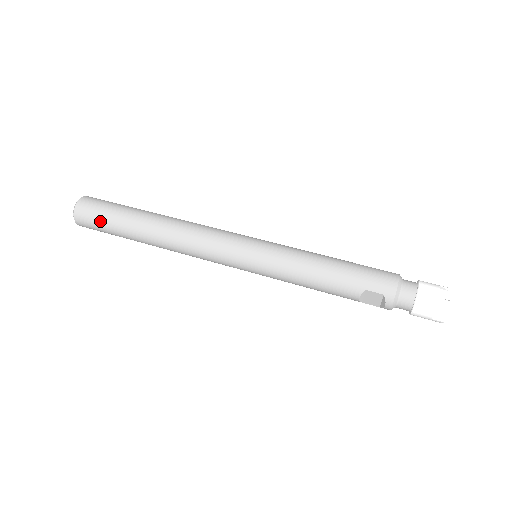
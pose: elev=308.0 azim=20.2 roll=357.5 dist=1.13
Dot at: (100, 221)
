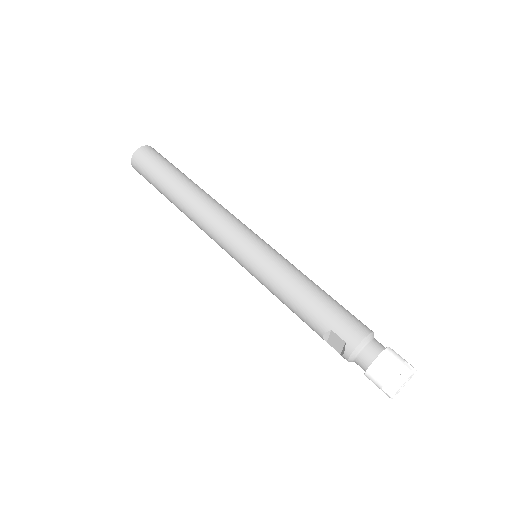
Dot at: (148, 170)
